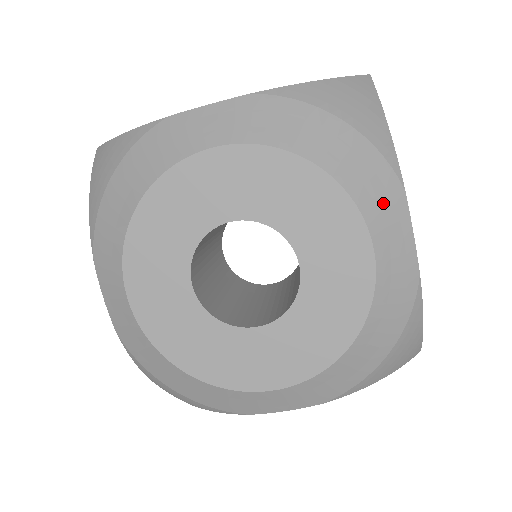
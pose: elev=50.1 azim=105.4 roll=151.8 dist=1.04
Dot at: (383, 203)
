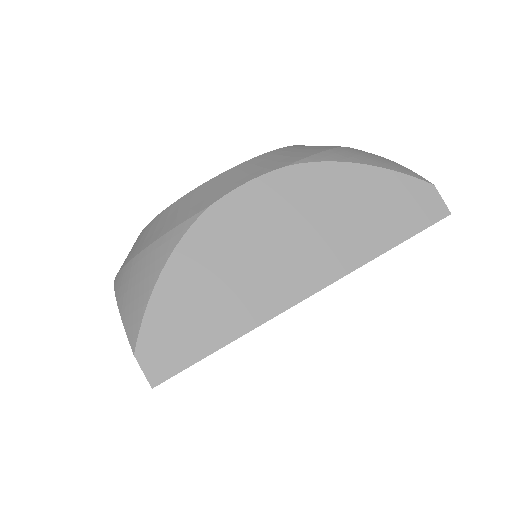
Dot at: occluded
